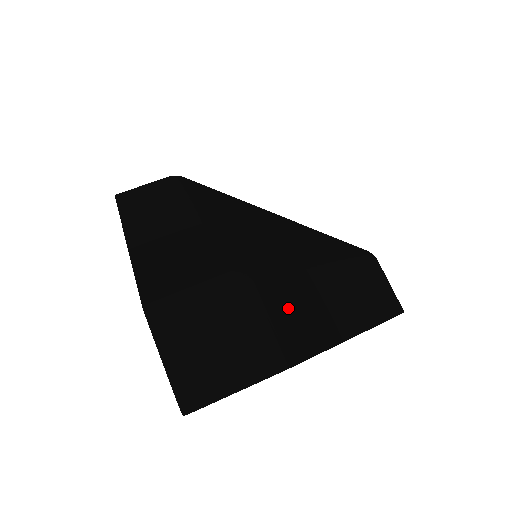
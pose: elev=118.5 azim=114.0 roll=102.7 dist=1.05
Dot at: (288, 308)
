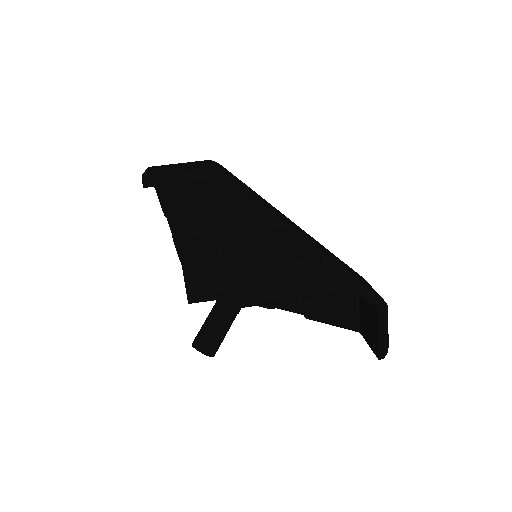
Dot at: (237, 180)
